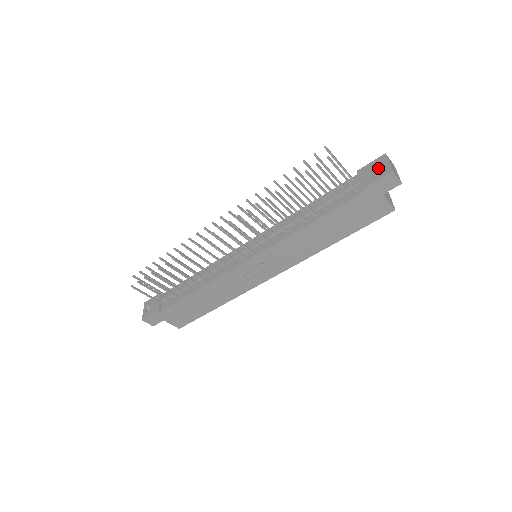
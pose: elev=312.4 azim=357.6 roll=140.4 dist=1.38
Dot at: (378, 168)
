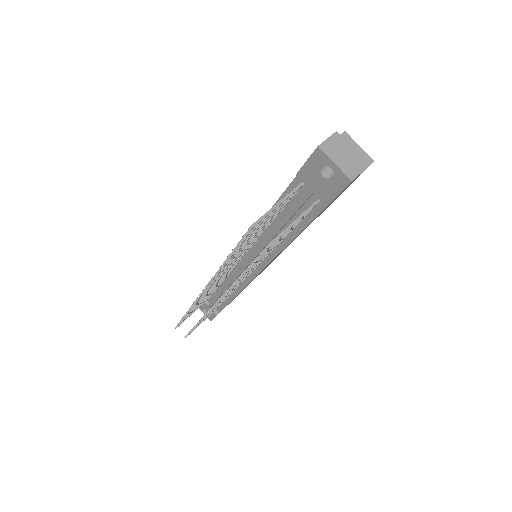
Dot at: (323, 166)
